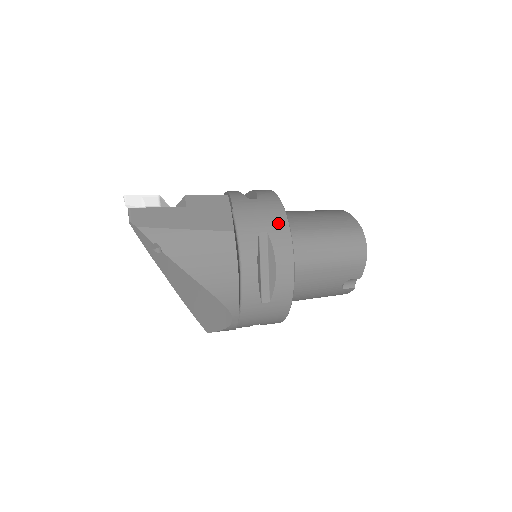
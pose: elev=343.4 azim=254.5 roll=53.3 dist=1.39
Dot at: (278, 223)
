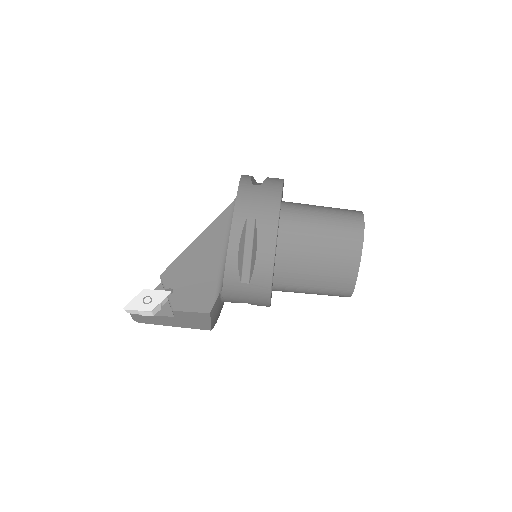
Dot at: (260, 303)
